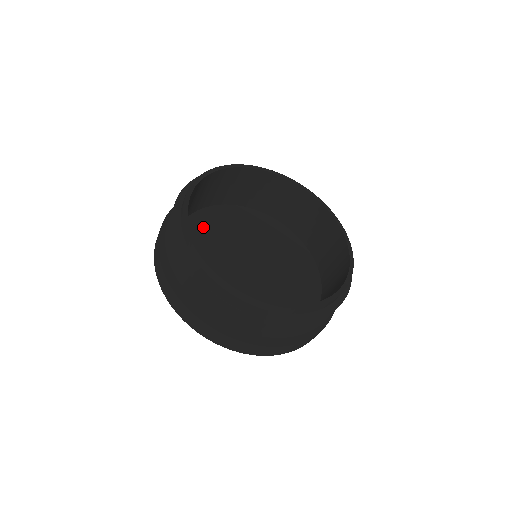
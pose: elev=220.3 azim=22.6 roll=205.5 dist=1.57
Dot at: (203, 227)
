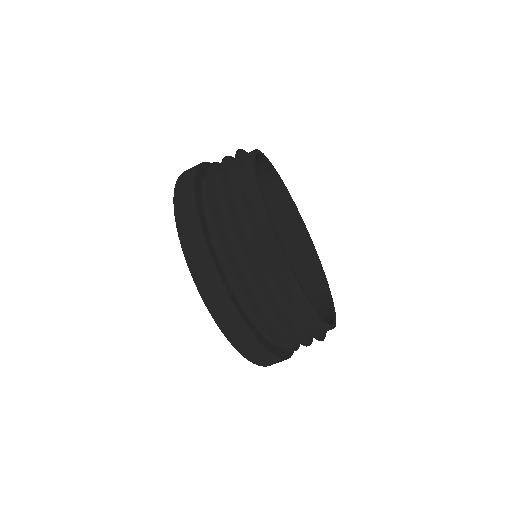
Dot at: occluded
